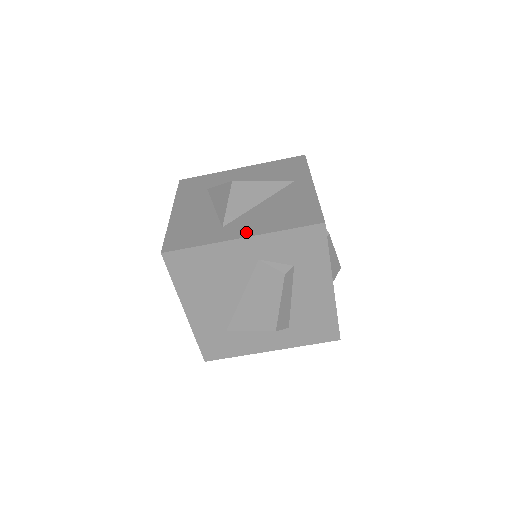
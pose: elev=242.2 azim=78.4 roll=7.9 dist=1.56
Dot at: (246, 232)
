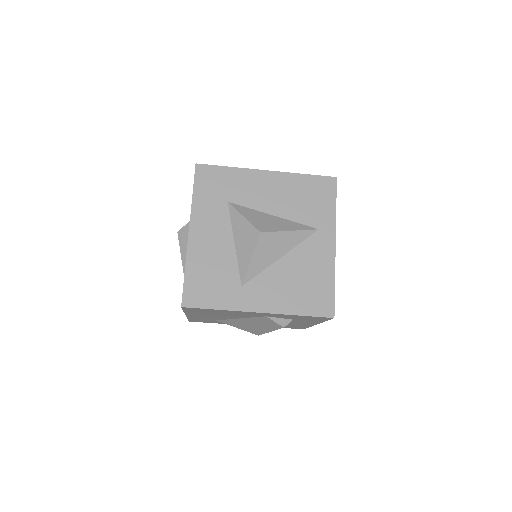
Dot at: (264, 305)
